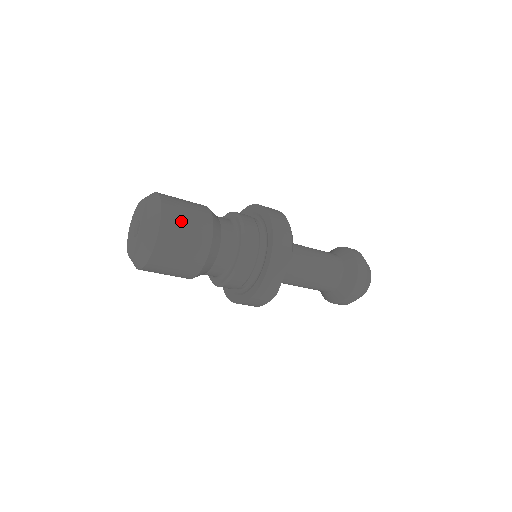
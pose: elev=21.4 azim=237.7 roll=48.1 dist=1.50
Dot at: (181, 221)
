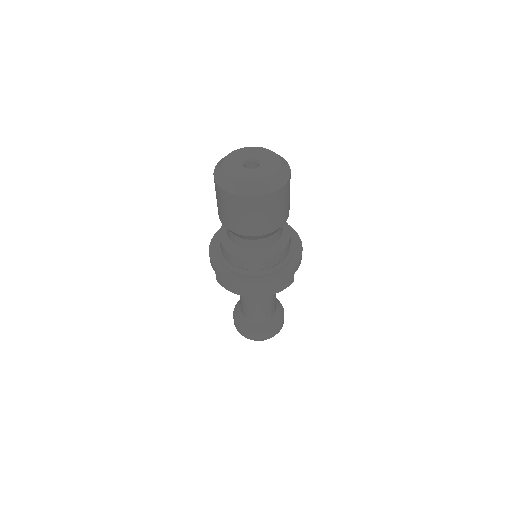
Dot at: occluded
